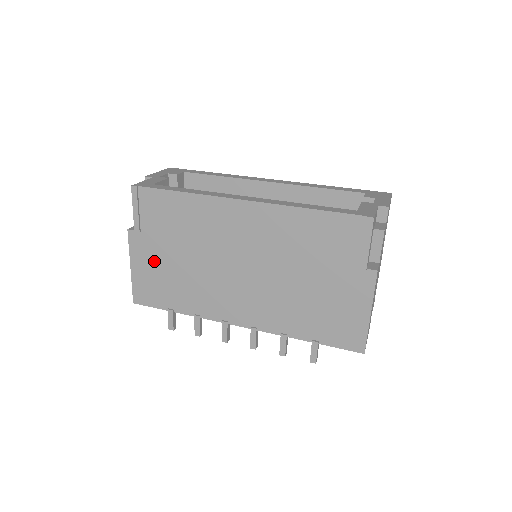
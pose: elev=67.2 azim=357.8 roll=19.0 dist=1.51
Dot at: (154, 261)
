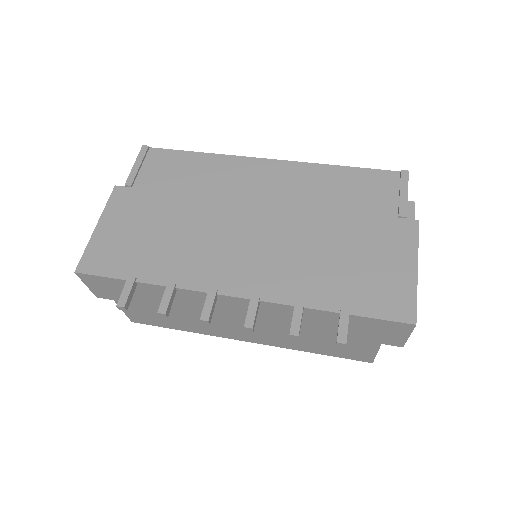
Dot at: (135, 218)
